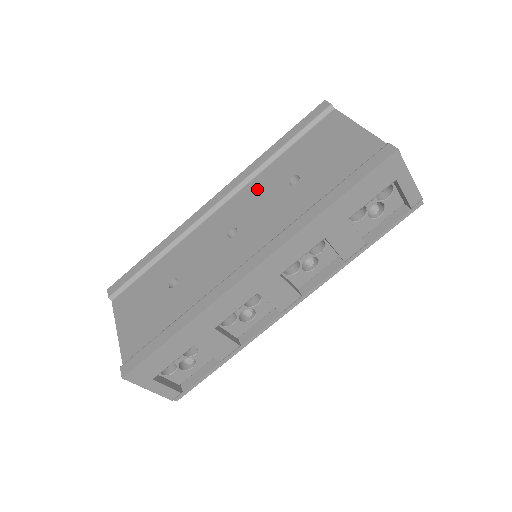
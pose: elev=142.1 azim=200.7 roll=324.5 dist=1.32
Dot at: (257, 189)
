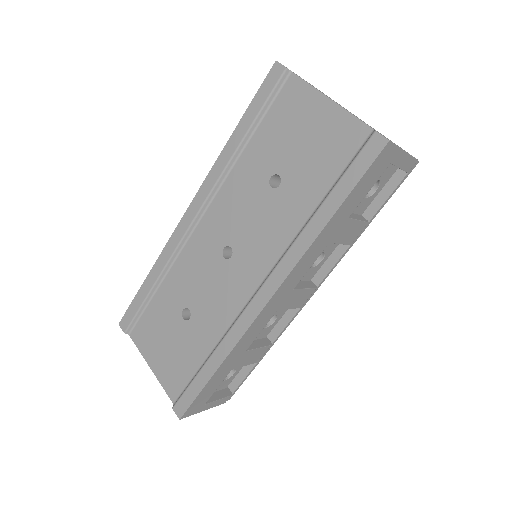
Dot at: (235, 194)
